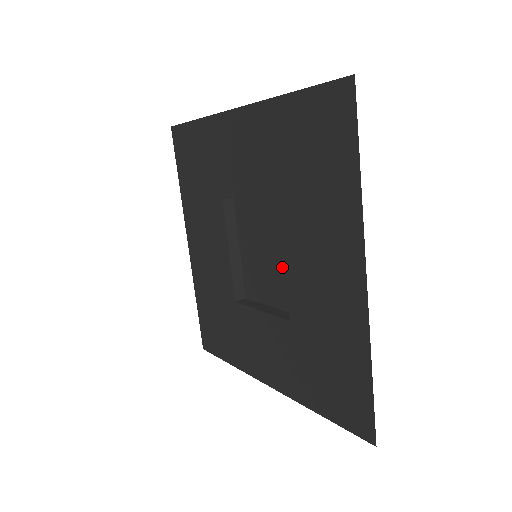
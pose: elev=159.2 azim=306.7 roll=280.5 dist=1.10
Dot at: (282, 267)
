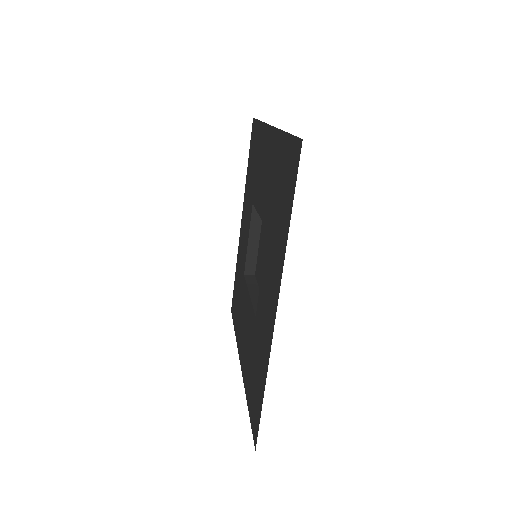
Dot at: occluded
